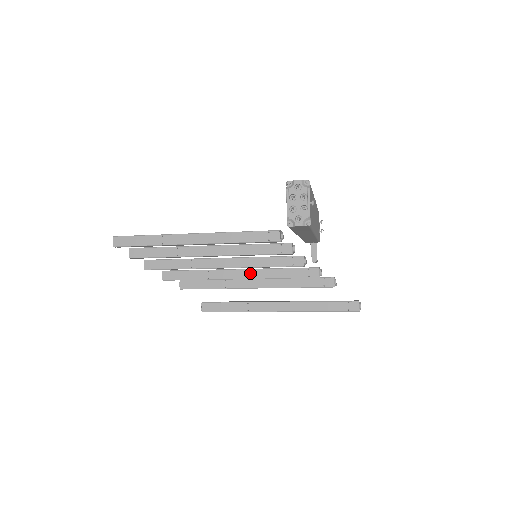
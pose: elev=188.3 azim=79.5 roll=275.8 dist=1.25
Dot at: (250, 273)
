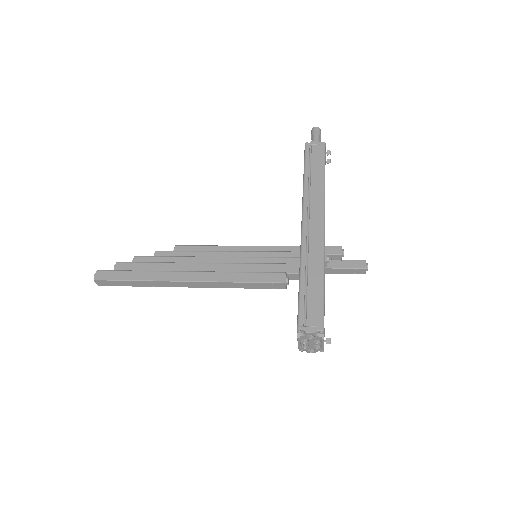
Dot at: occluded
